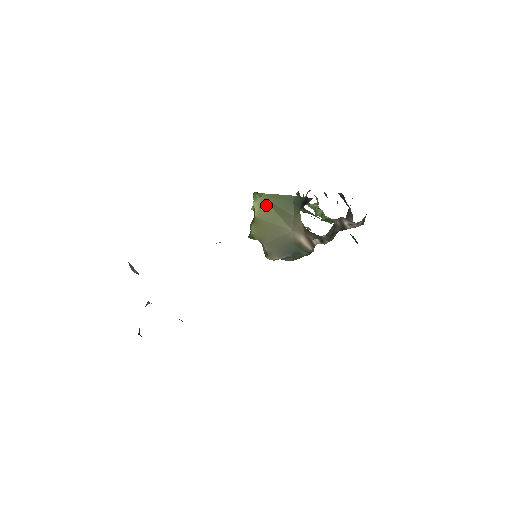
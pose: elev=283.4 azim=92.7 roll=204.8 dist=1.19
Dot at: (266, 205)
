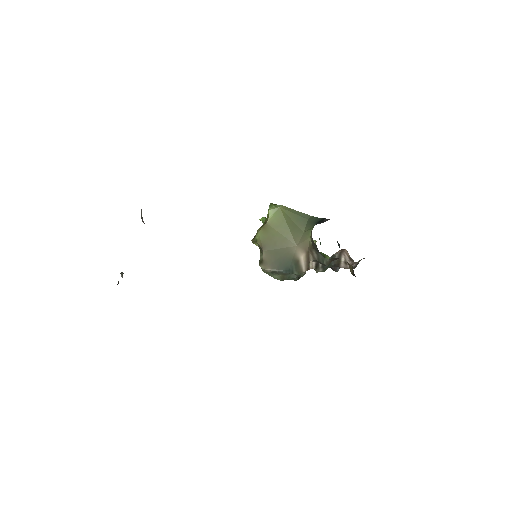
Dot at: (281, 216)
